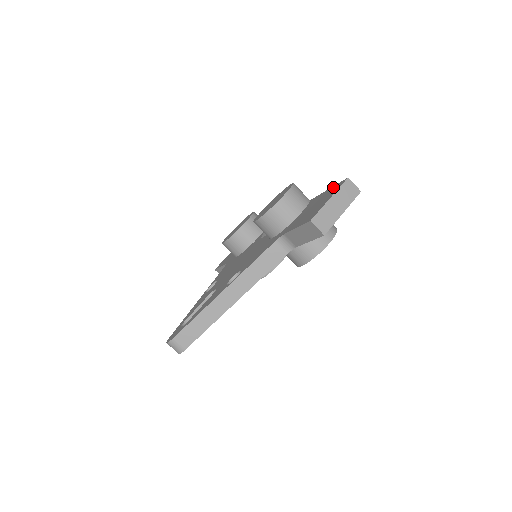
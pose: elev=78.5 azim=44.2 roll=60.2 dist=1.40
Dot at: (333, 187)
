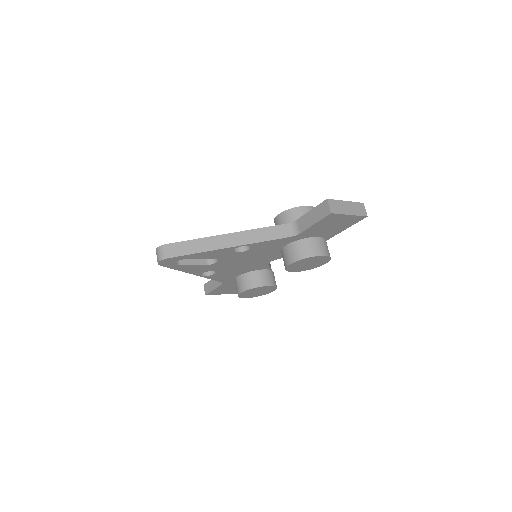
Dot at: occluded
